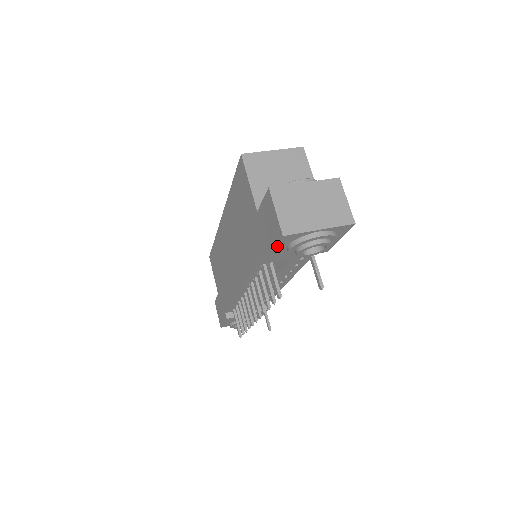
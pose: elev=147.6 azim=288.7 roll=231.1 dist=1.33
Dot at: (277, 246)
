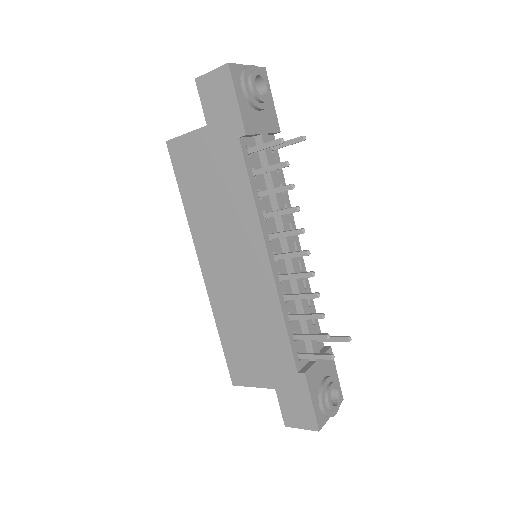
Dot at: (235, 88)
